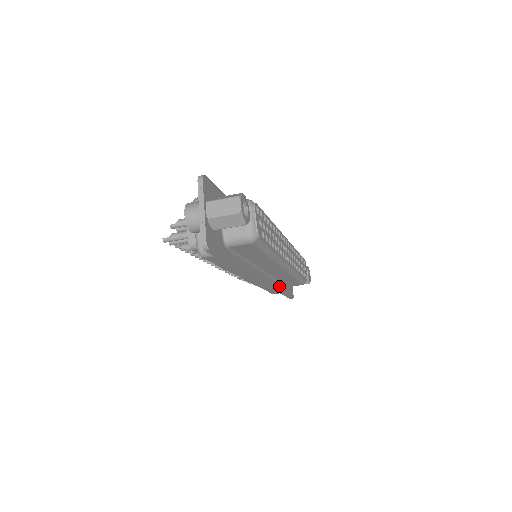
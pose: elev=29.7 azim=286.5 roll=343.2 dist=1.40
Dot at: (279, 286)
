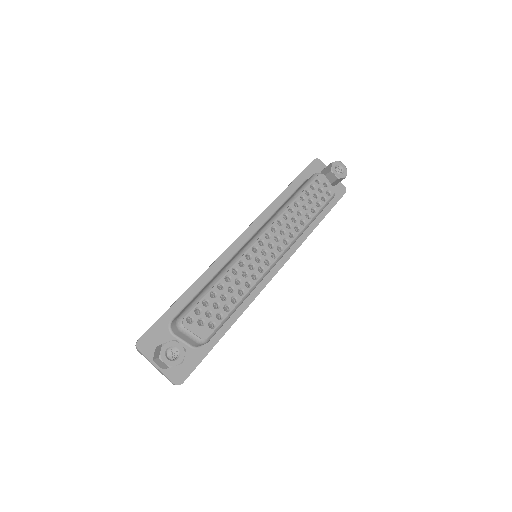
Dot at: (308, 229)
